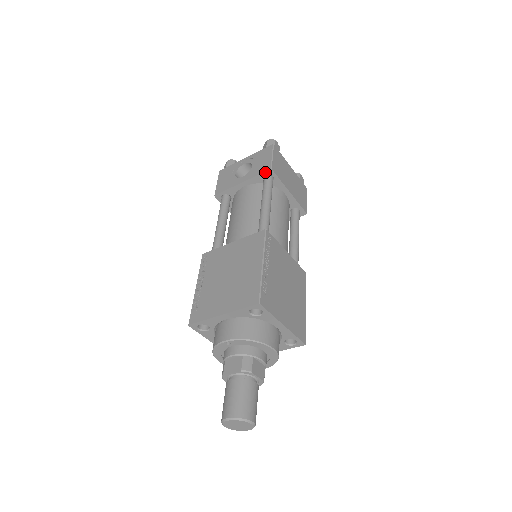
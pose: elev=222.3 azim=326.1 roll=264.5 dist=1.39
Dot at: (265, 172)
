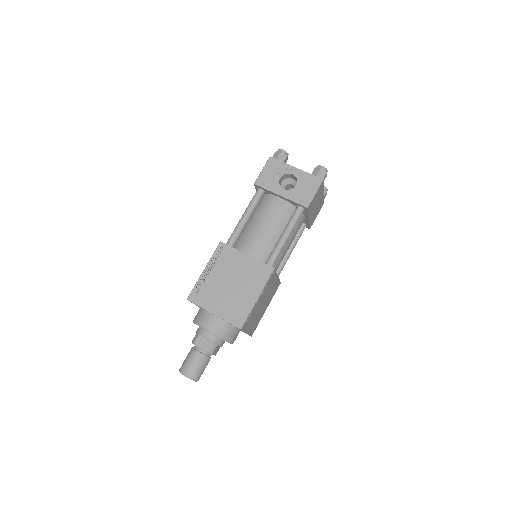
Dot at: (302, 205)
